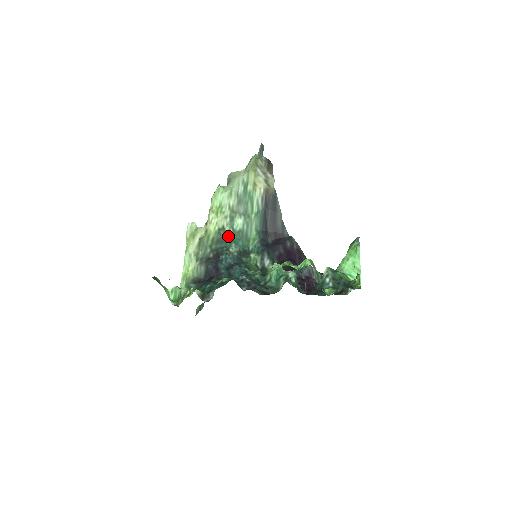
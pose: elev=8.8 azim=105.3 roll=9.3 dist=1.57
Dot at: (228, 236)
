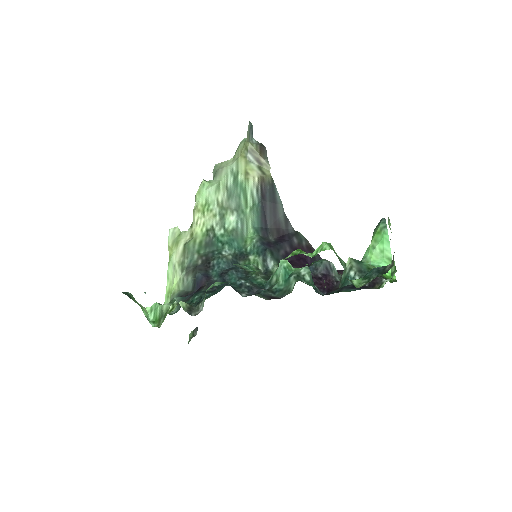
Dot at: (219, 237)
